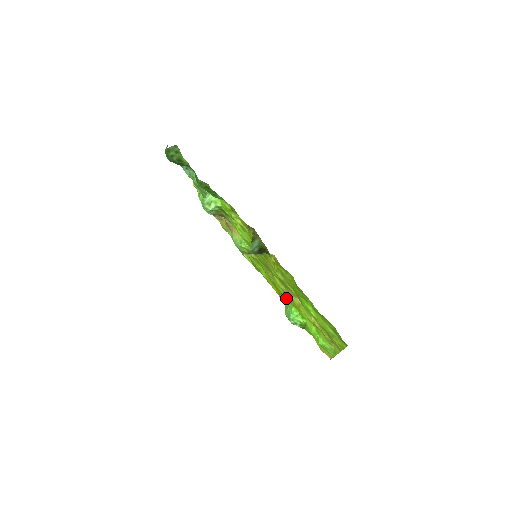
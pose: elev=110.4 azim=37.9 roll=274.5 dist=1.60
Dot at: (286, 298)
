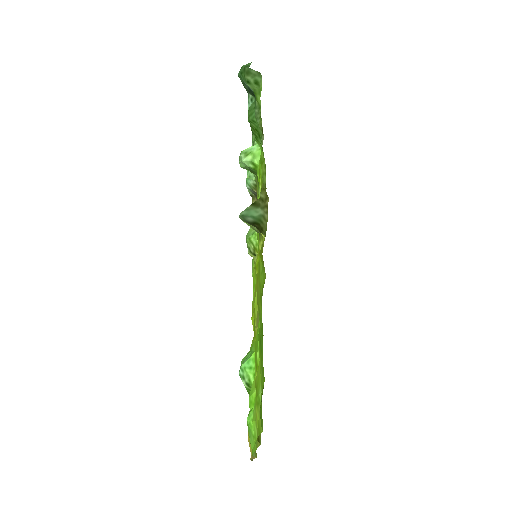
Dot at: occluded
